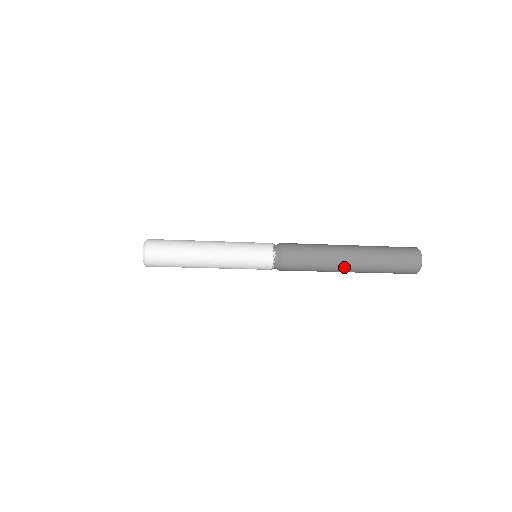
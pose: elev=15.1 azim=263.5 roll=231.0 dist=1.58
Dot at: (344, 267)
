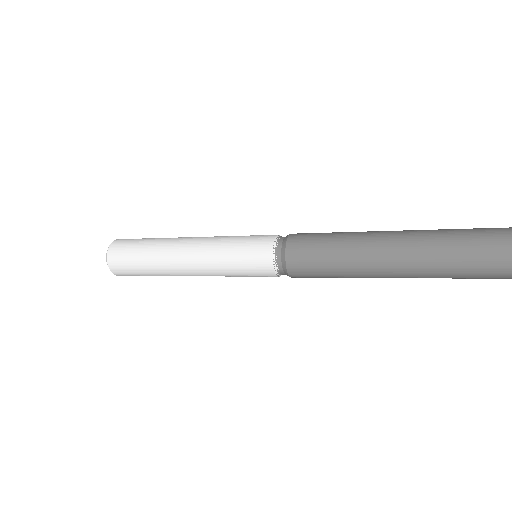
Dot at: (396, 273)
